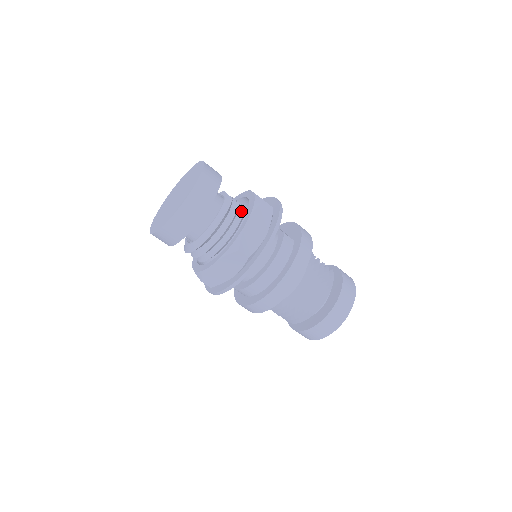
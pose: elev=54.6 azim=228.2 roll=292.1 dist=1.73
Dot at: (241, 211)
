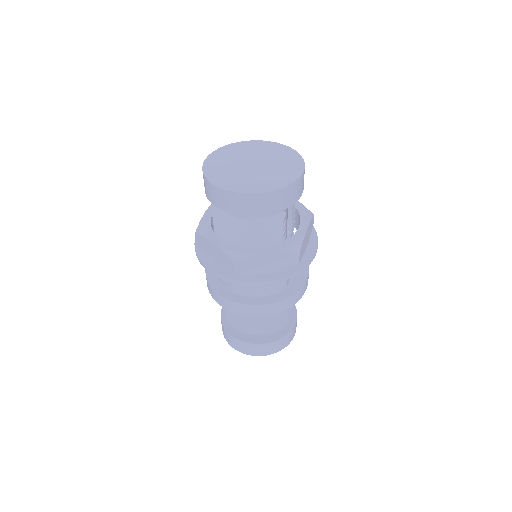
Dot at: (278, 236)
